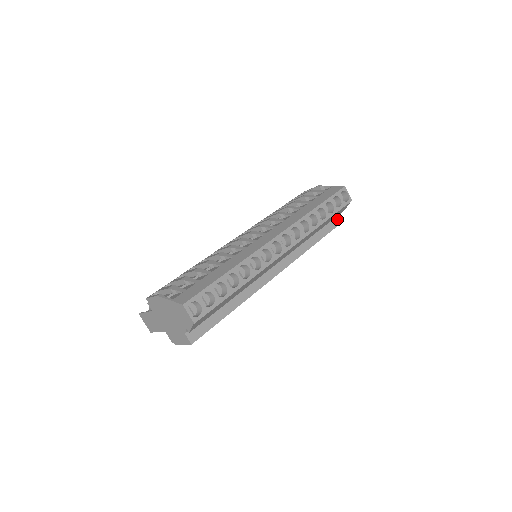
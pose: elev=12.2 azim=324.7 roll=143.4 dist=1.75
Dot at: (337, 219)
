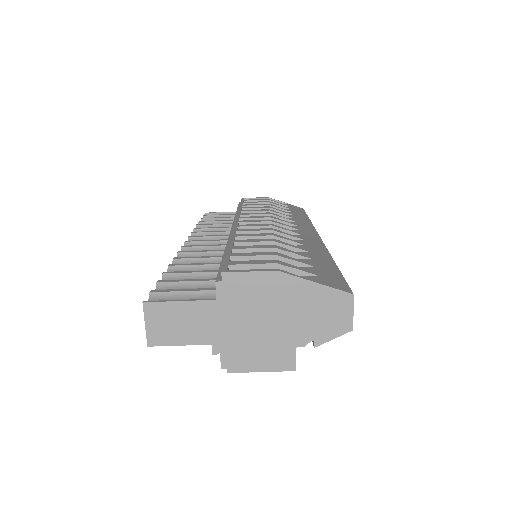
Dot at: occluded
